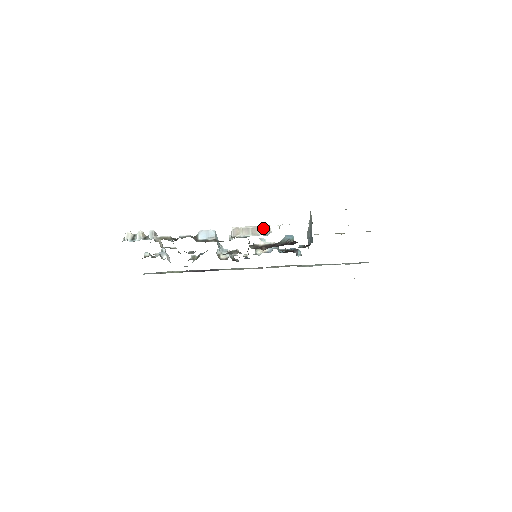
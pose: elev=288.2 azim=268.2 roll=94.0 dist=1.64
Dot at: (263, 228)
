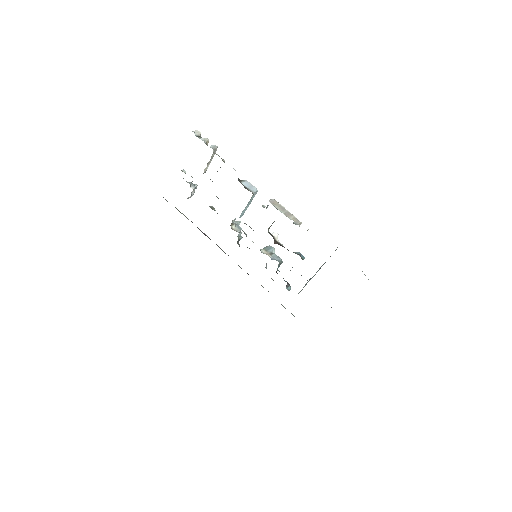
Dot at: (296, 219)
